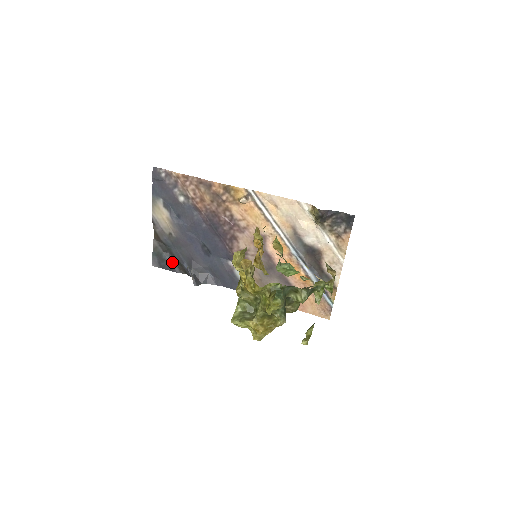
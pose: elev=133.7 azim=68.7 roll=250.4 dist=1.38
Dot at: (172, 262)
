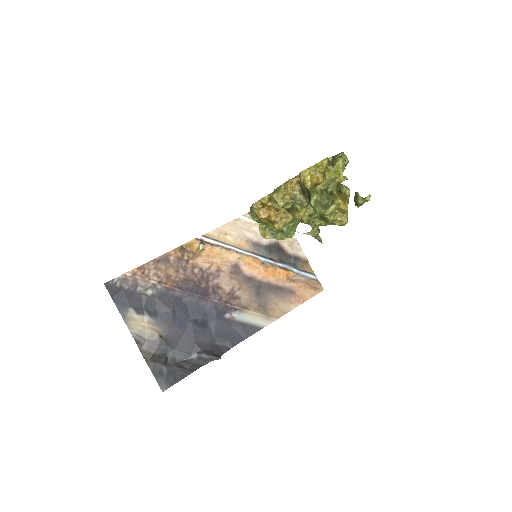
Dot at: (178, 368)
